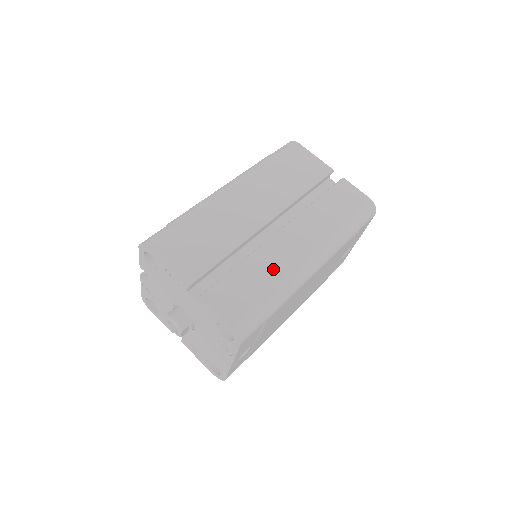
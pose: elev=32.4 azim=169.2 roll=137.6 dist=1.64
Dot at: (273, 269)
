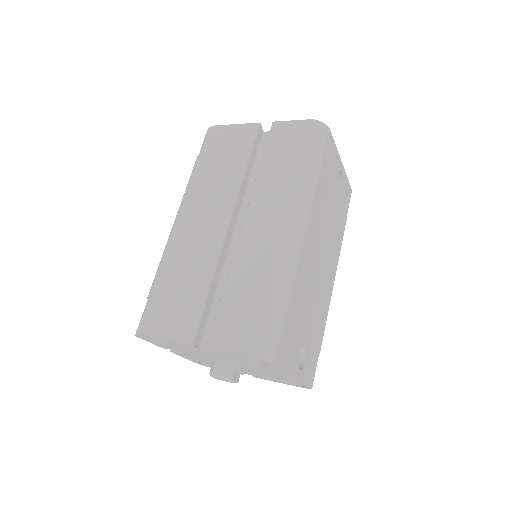
Dot at: (257, 269)
